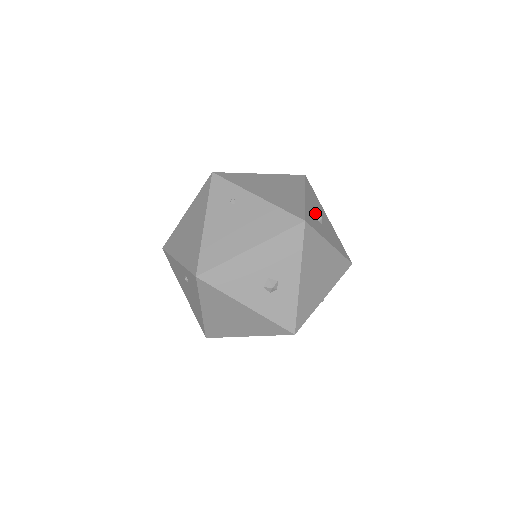
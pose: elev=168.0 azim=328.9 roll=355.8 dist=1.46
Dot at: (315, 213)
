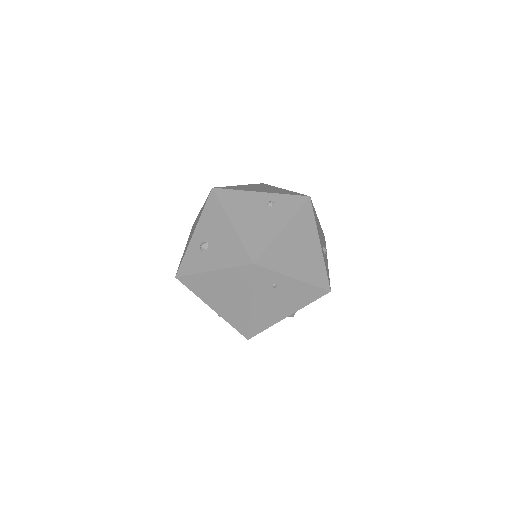
Dot at: (323, 249)
